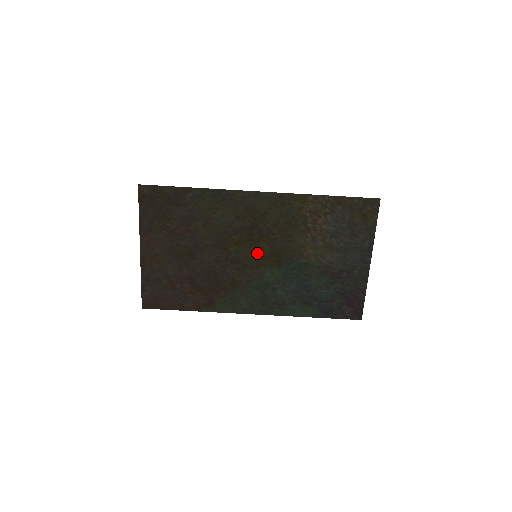
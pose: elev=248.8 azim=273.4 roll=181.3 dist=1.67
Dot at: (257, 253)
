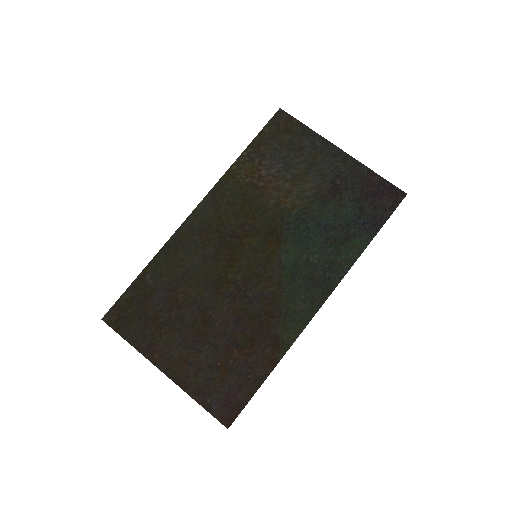
Dot at: (254, 253)
